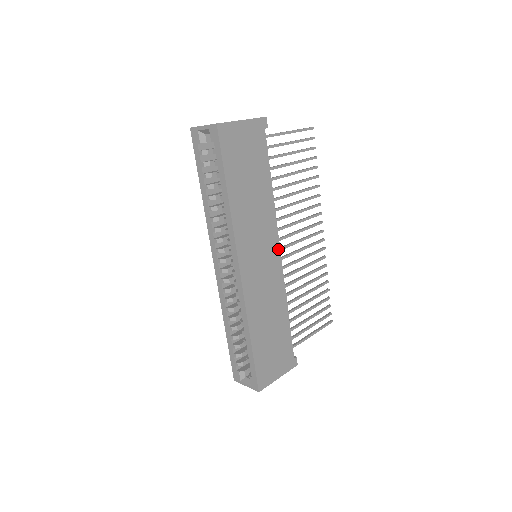
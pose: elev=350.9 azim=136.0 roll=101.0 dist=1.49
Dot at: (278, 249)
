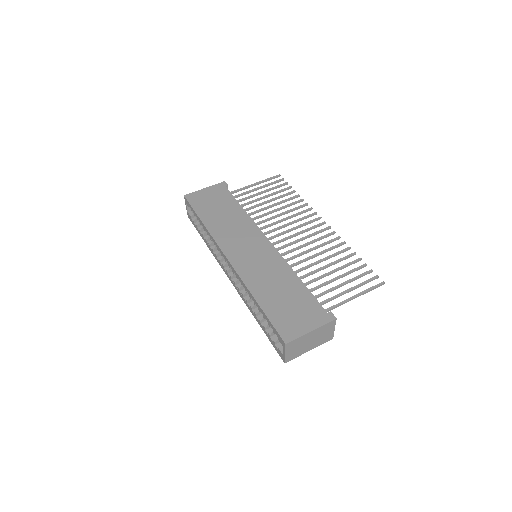
Dot at: (265, 239)
